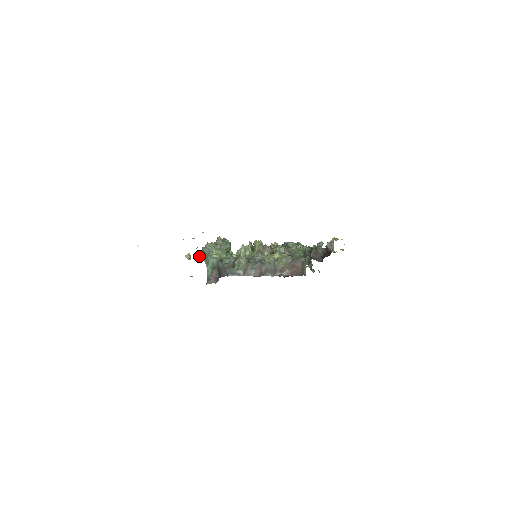
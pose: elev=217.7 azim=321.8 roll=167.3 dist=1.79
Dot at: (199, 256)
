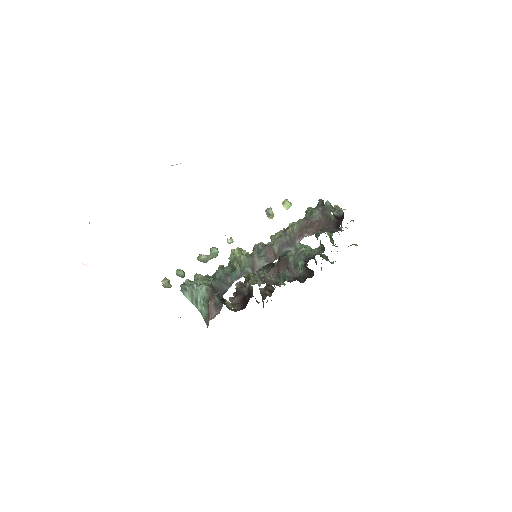
Dot at: (181, 271)
